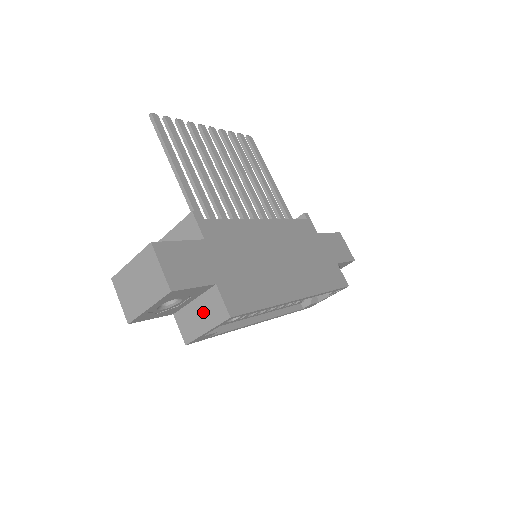
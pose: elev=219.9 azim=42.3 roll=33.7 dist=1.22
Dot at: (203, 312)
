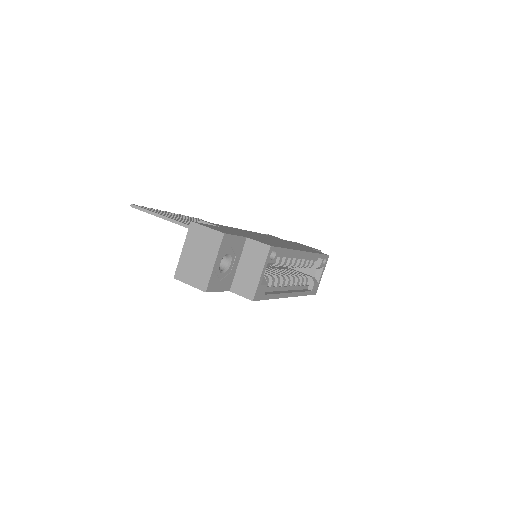
Dot at: (250, 264)
